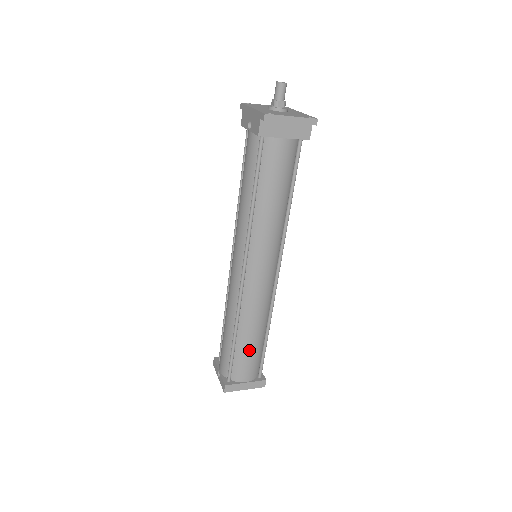
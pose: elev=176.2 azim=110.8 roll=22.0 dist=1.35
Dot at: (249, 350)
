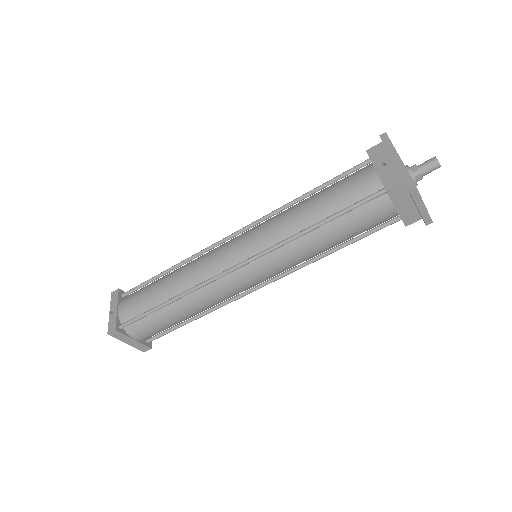
Dot at: (168, 320)
